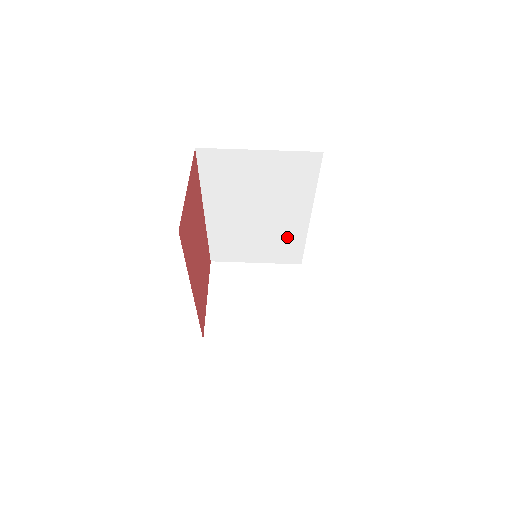
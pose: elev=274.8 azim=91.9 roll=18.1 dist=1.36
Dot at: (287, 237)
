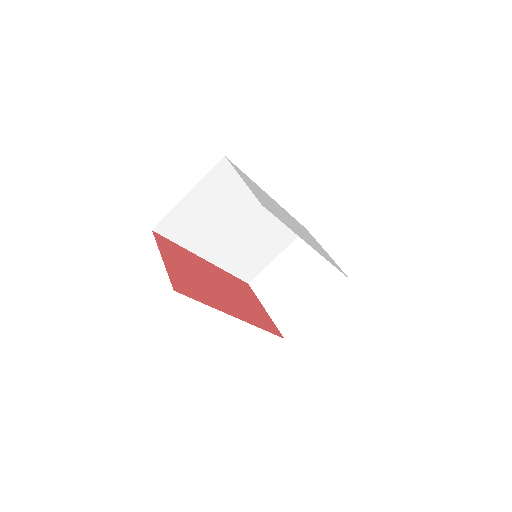
Dot at: (273, 223)
